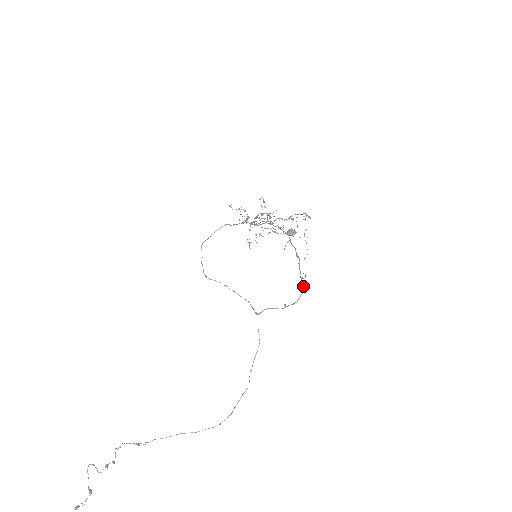
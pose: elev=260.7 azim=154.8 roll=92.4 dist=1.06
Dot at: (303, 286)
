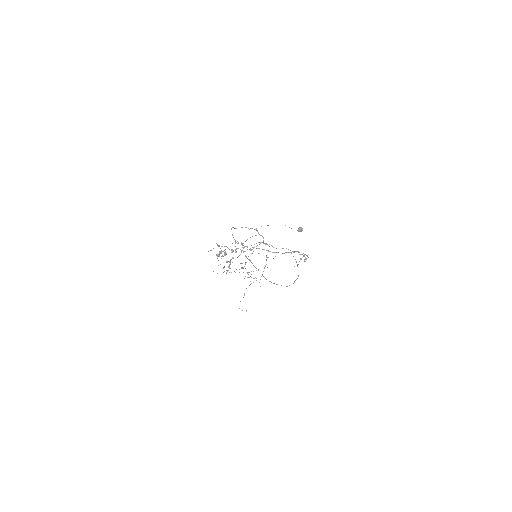
Dot at: (306, 258)
